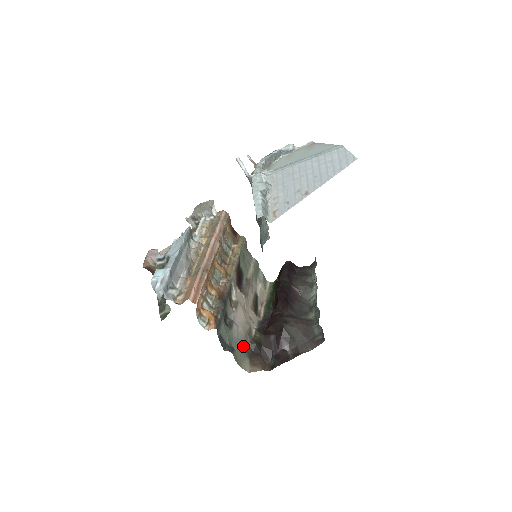
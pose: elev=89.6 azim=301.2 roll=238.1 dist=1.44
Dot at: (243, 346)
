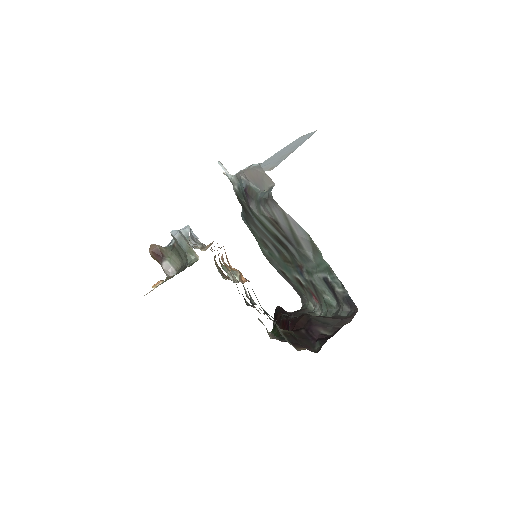
Dot at: occluded
